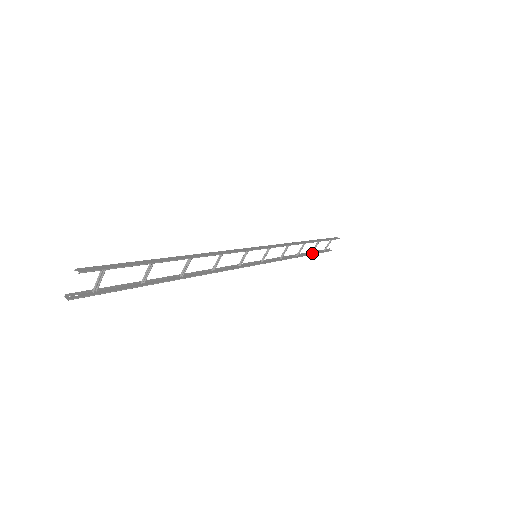
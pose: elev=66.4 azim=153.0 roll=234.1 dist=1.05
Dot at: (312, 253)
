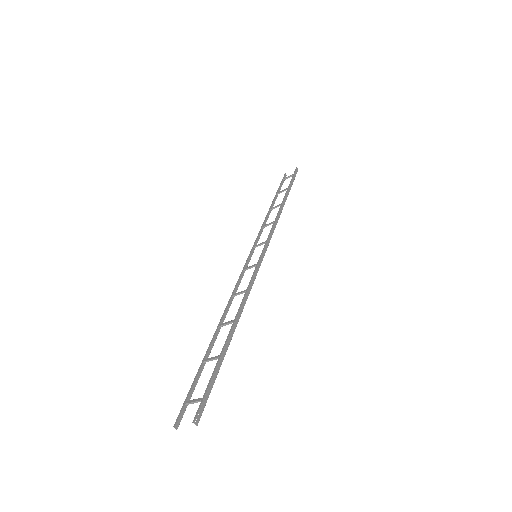
Dot at: (277, 194)
